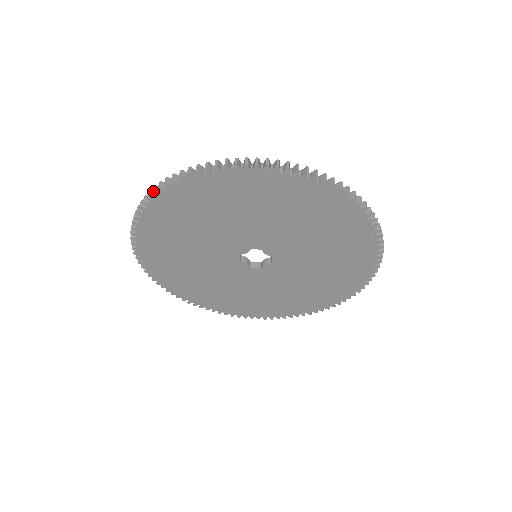
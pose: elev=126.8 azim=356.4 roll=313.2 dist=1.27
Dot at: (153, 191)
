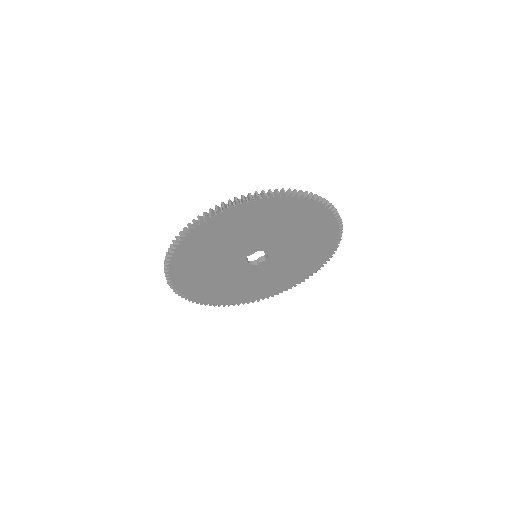
Dot at: (205, 216)
